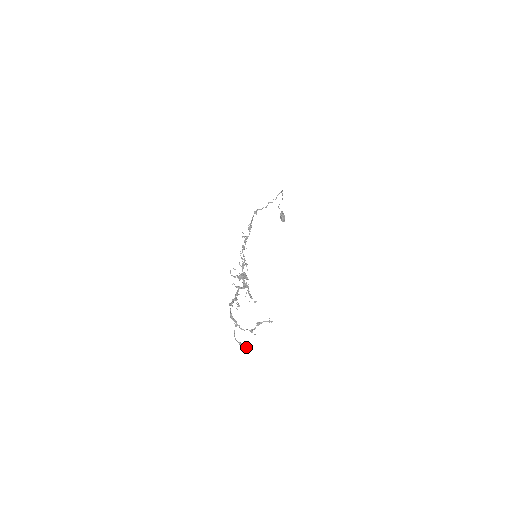
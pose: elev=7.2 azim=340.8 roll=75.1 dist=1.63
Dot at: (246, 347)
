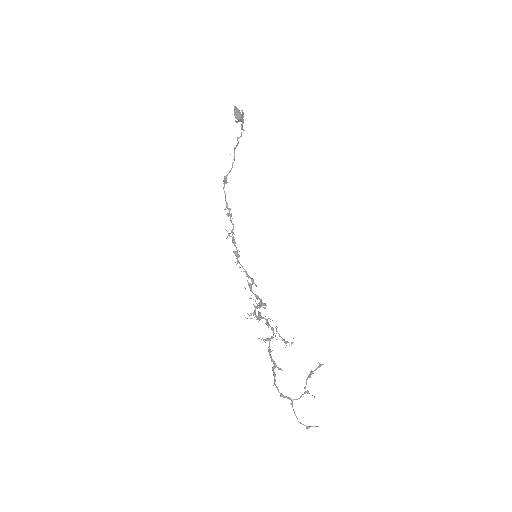
Dot at: occluded
